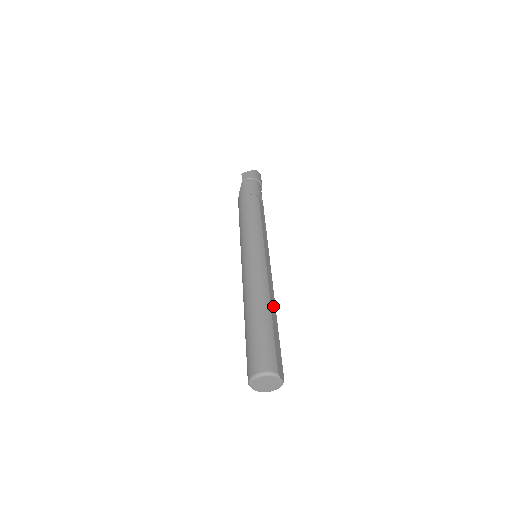
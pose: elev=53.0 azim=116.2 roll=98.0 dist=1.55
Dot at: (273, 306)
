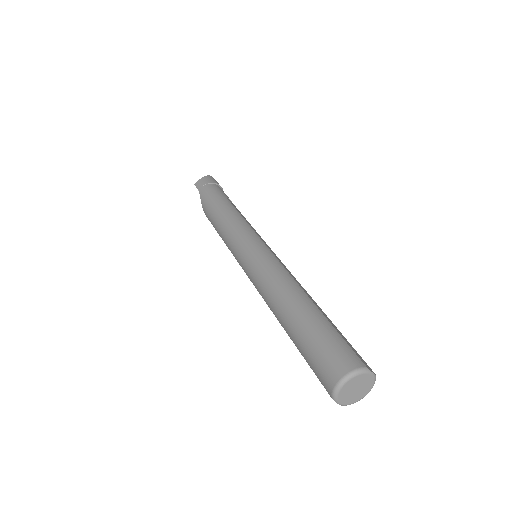
Dot at: occluded
